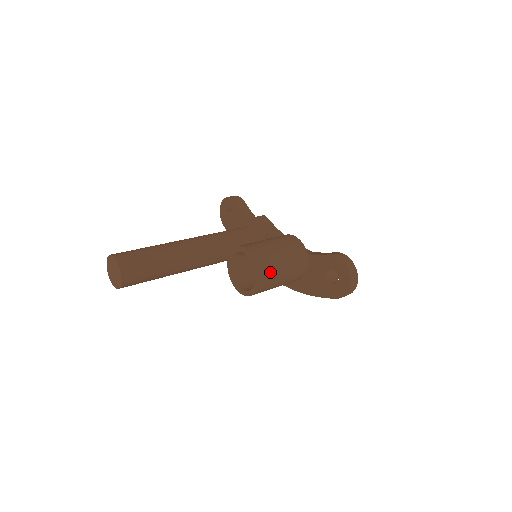
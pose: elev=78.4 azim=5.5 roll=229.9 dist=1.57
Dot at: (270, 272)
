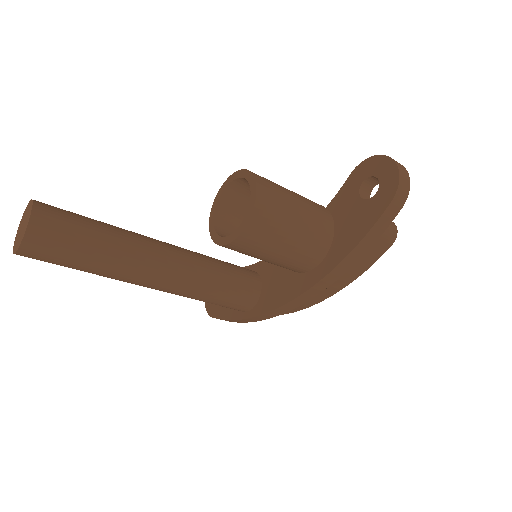
Dot at: (271, 185)
